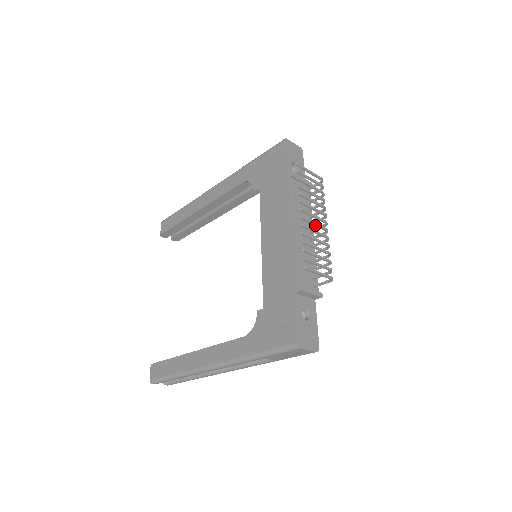
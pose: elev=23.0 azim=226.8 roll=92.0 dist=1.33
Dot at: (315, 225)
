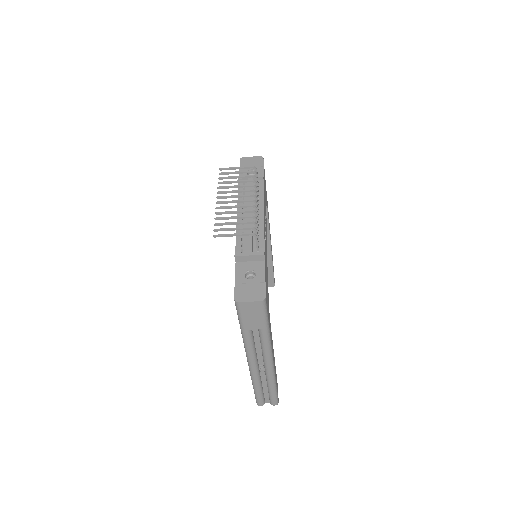
Dot at: (236, 202)
